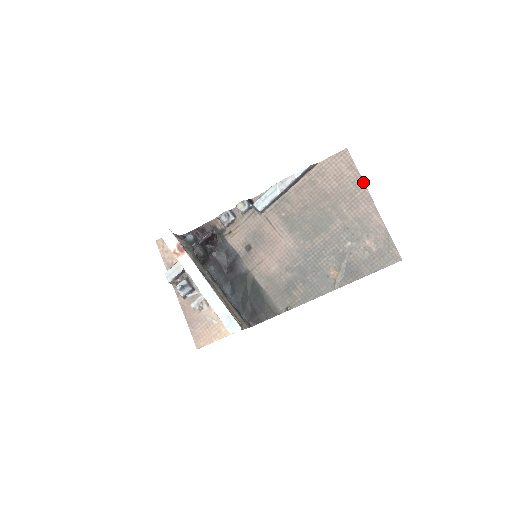
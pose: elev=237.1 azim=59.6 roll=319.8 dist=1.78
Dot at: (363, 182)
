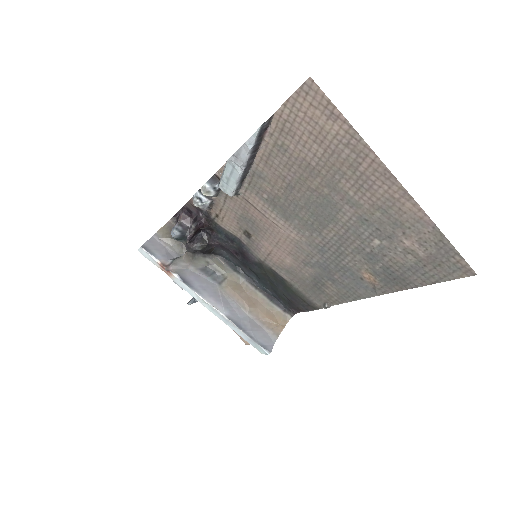
Dot at: (365, 144)
